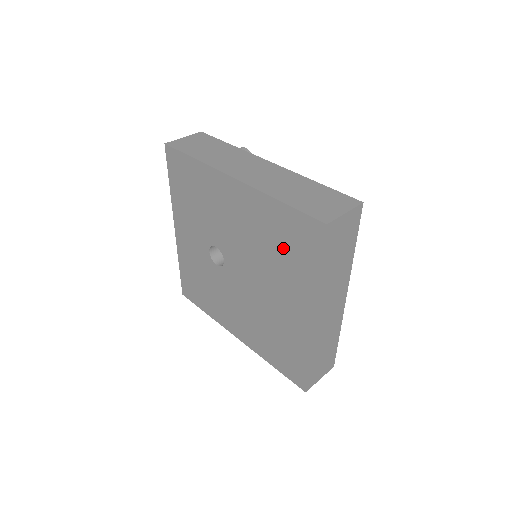
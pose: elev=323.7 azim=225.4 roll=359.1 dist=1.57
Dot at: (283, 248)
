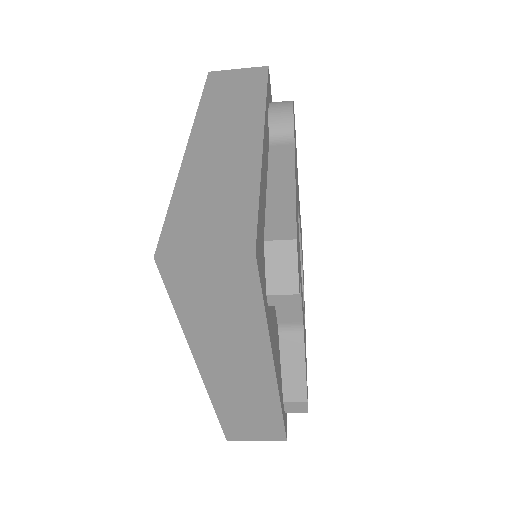
Dot at: occluded
